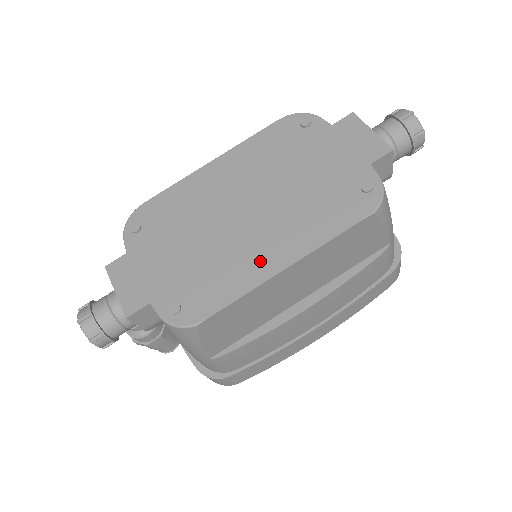
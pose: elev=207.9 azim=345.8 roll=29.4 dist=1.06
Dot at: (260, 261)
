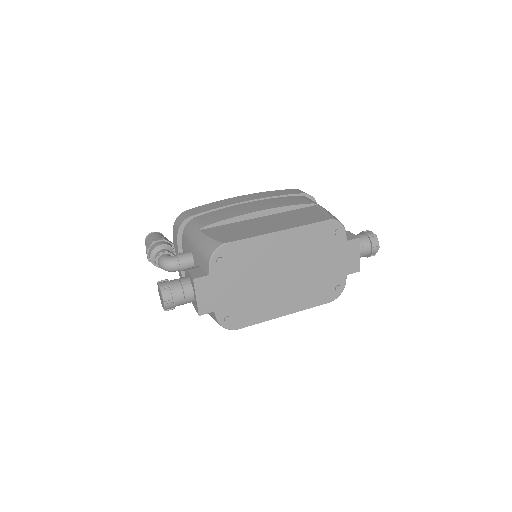
Dot at: (277, 308)
